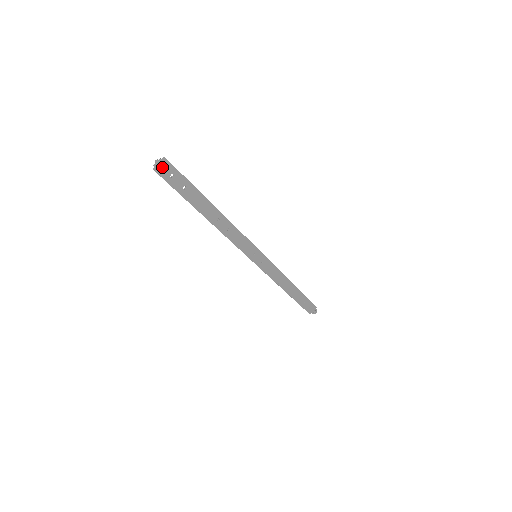
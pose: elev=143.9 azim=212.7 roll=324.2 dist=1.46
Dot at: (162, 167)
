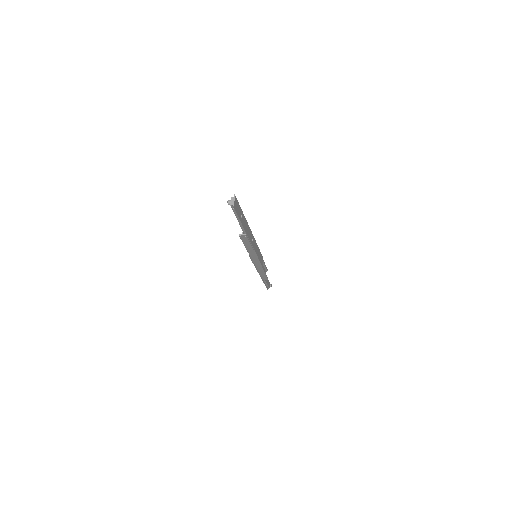
Dot at: (235, 204)
